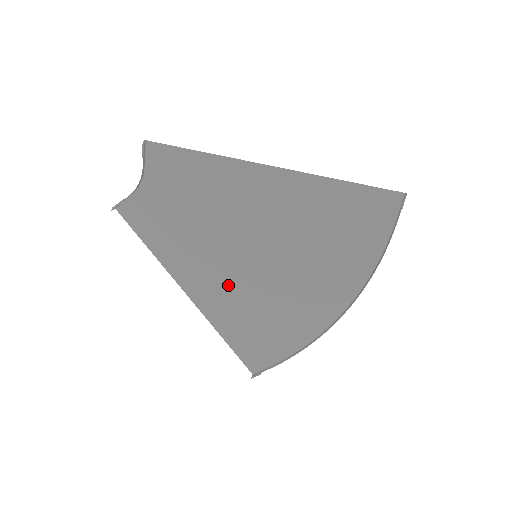
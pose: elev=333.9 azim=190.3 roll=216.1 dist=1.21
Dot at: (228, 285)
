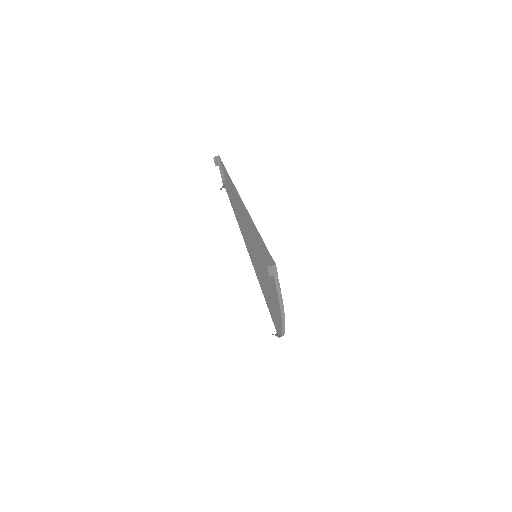
Dot at: (256, 266)
